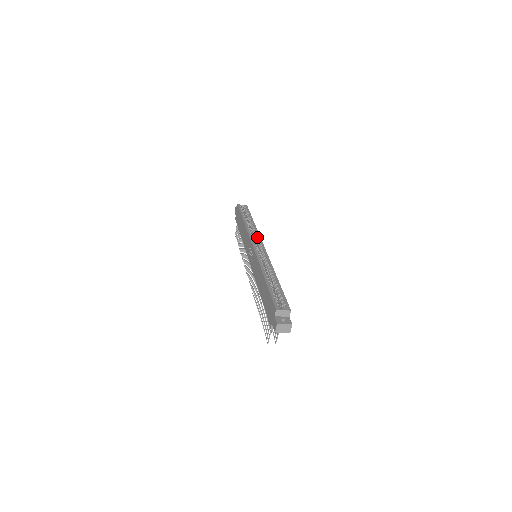
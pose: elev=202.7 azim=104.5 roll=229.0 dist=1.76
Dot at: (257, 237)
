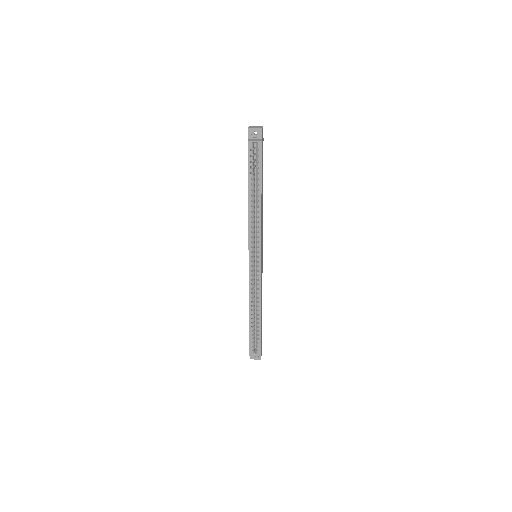
Dot at: (258, 241)
